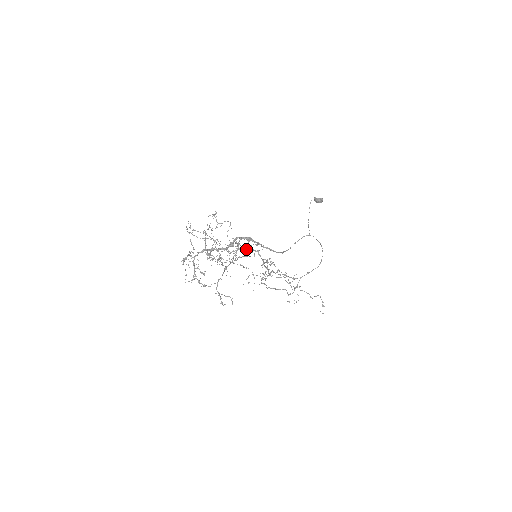
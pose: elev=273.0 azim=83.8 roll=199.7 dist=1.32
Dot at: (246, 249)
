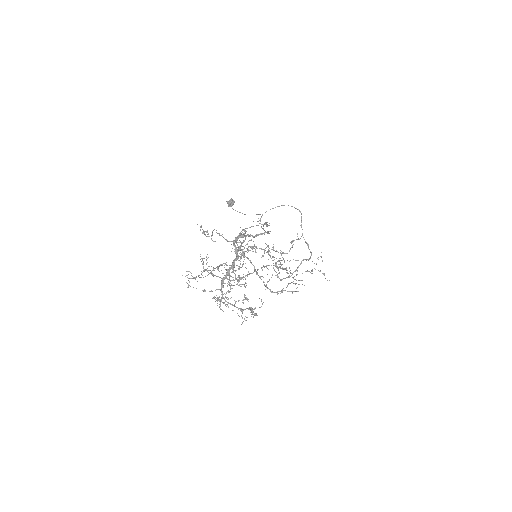
Dot at: (247, 249)
